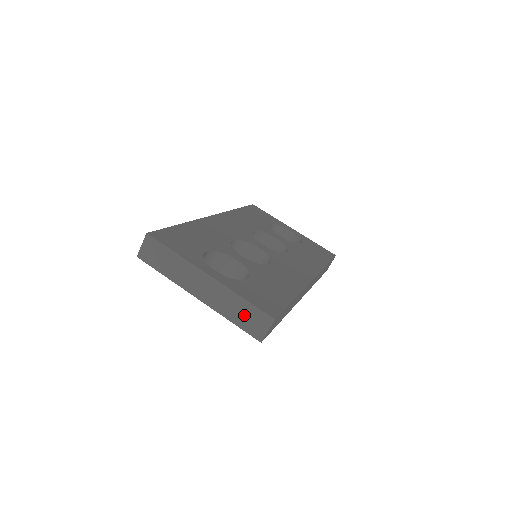
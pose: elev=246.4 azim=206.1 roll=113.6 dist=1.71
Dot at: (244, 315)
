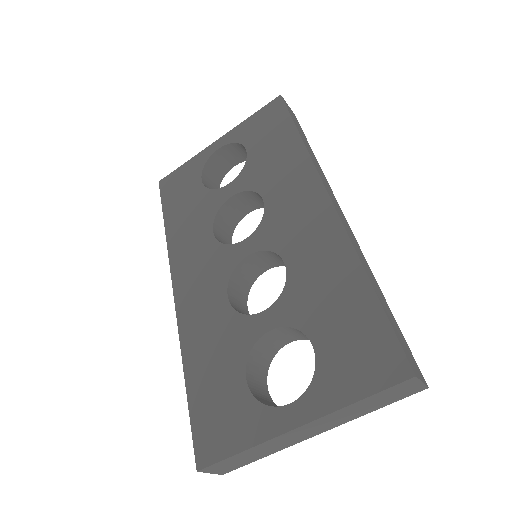
Dot at: (379, 401)
